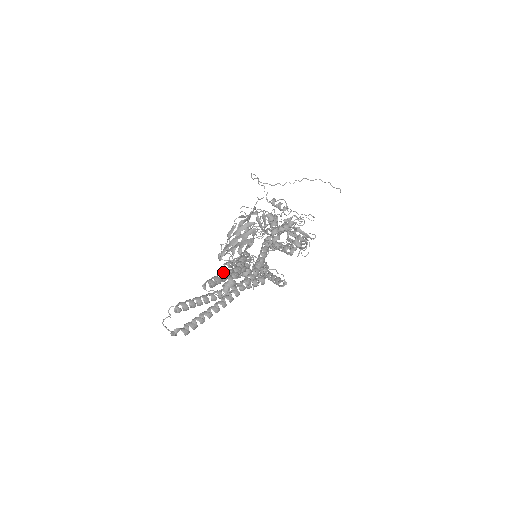
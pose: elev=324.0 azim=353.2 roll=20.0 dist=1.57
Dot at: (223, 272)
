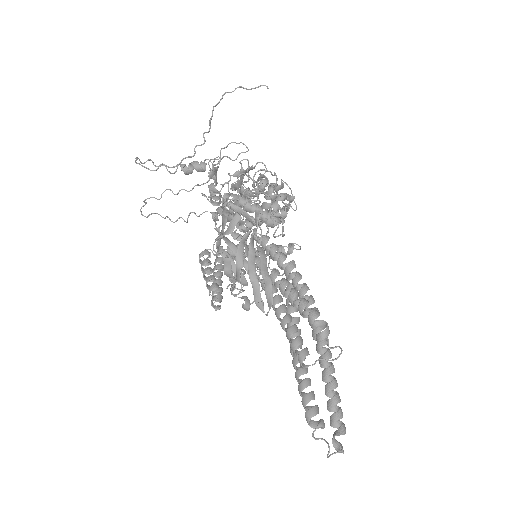
Dot at: (283, 322)
